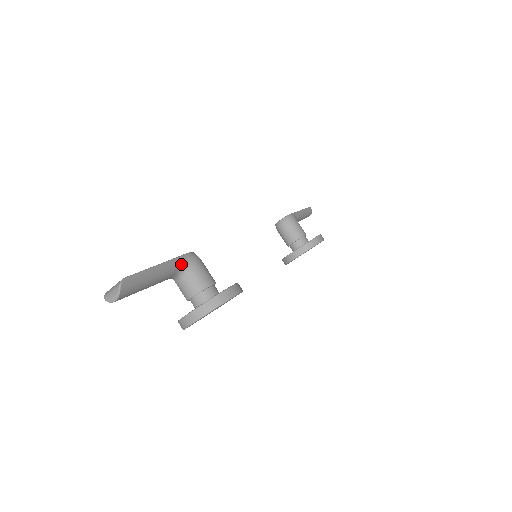
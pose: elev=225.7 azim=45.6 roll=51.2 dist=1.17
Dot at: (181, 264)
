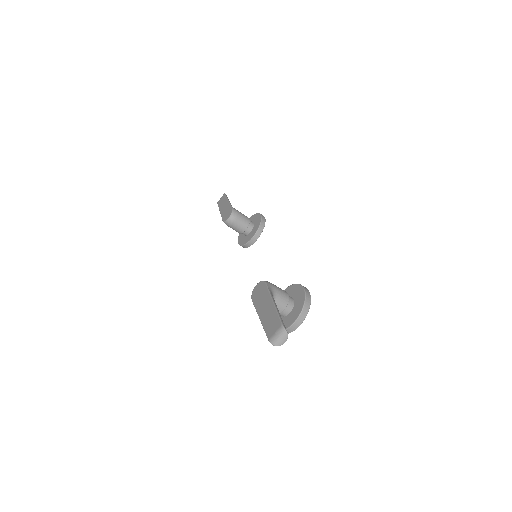
Dot at: (272, 294)
